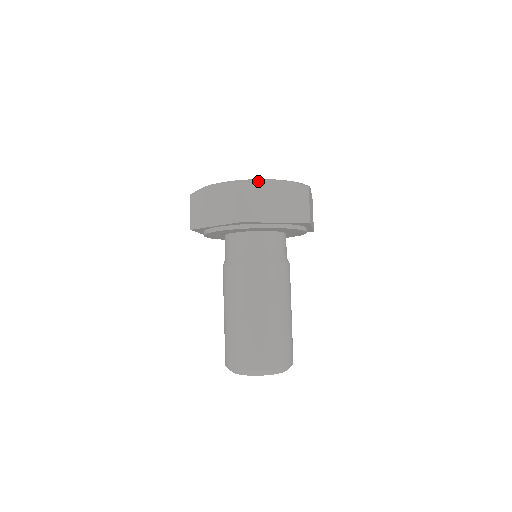
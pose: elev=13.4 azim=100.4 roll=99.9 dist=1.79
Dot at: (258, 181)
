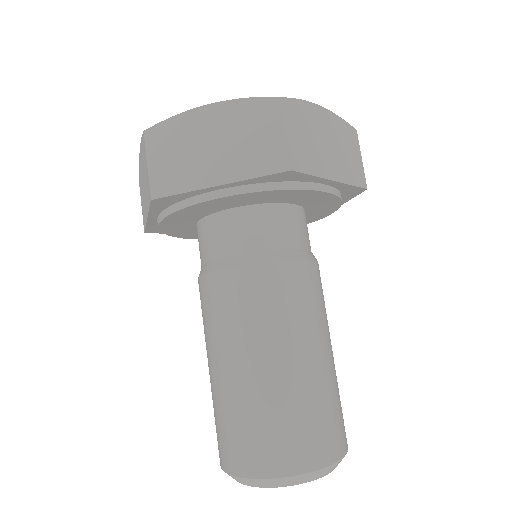
Dot at: (301, 101)
